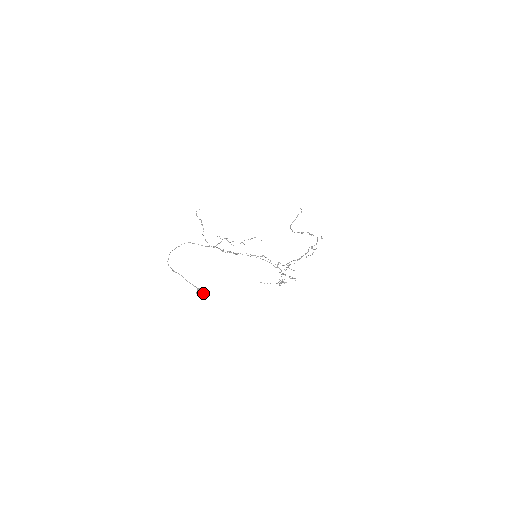
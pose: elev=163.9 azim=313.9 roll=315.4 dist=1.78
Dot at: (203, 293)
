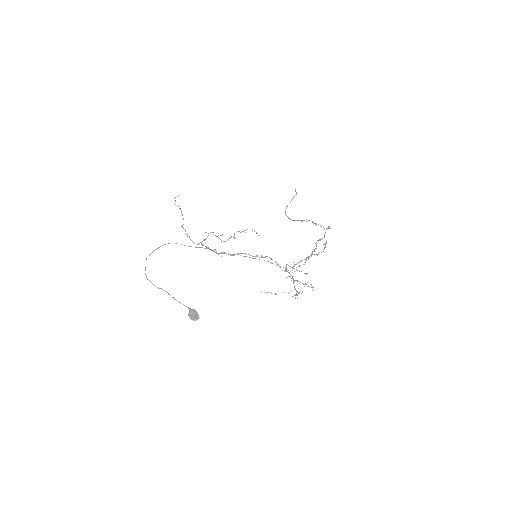
Dot at: (197, 315)
